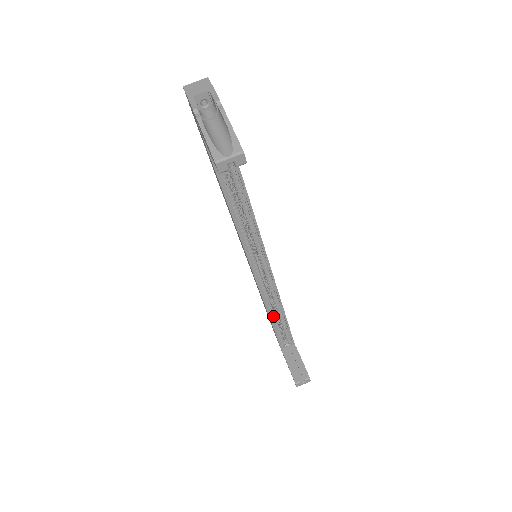
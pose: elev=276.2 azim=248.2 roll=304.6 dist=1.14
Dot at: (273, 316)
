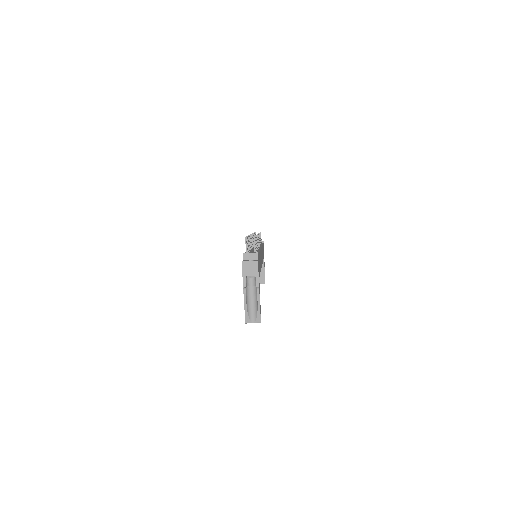
Dot at: occluded
